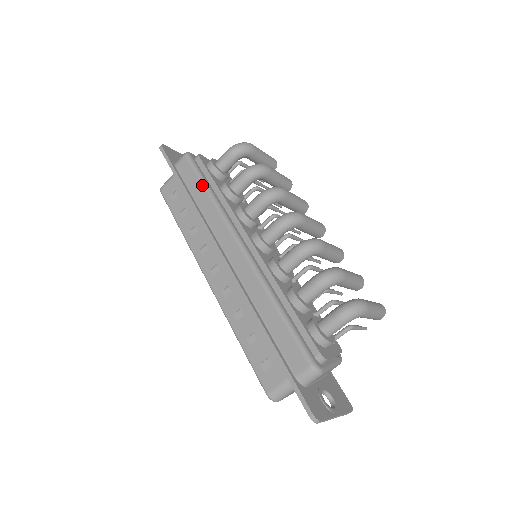
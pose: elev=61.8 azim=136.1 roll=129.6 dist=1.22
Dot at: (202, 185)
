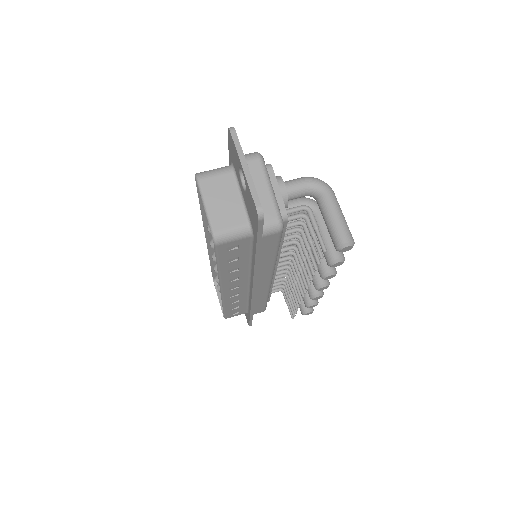
Dot at: occluded
